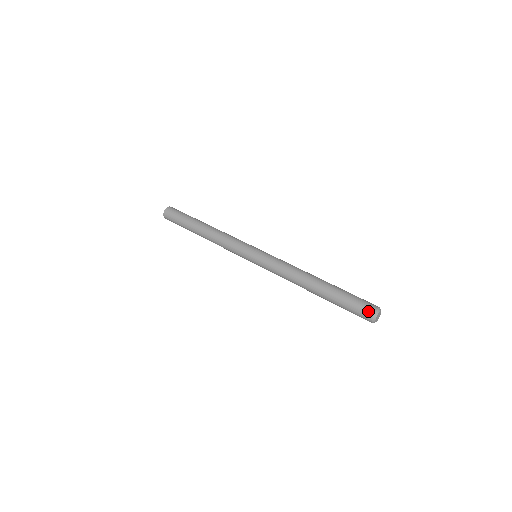
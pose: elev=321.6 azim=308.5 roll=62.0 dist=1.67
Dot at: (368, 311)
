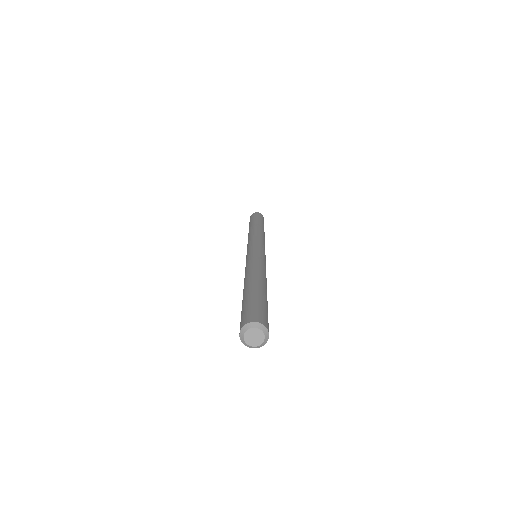
Dot at: (241, 323)
